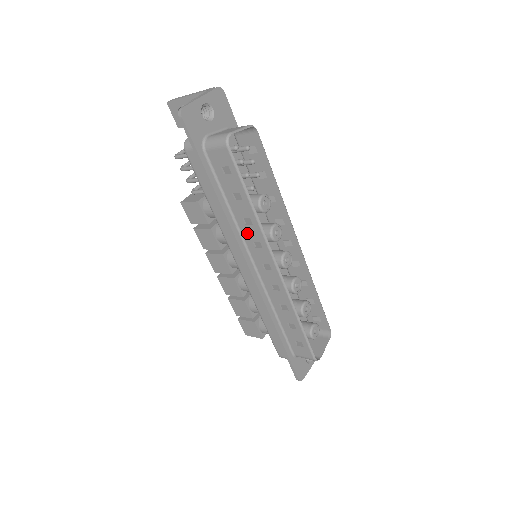
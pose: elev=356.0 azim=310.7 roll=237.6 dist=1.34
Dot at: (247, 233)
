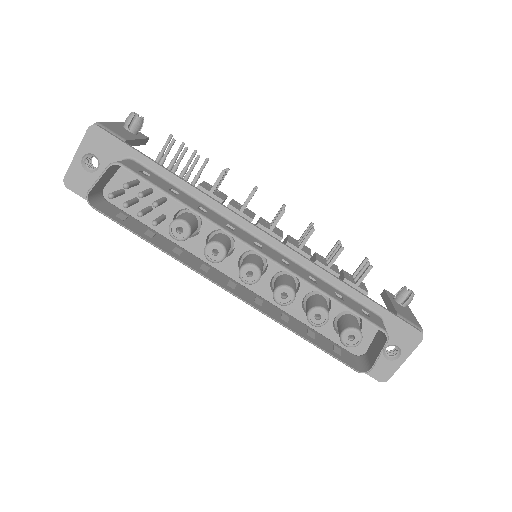
Dot at: (191, 259)
